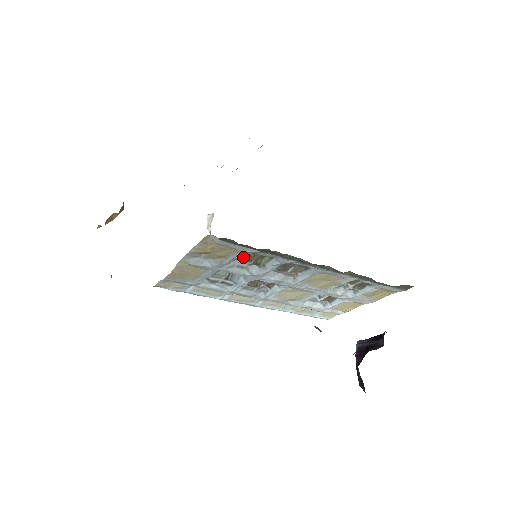
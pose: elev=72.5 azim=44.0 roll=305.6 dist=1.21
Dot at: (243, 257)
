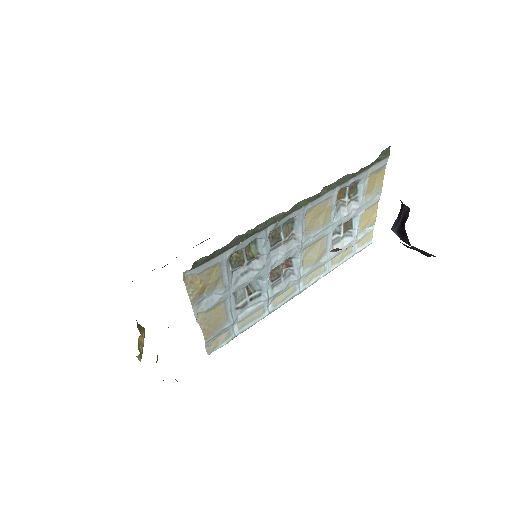
Dot at: (234, 264)
